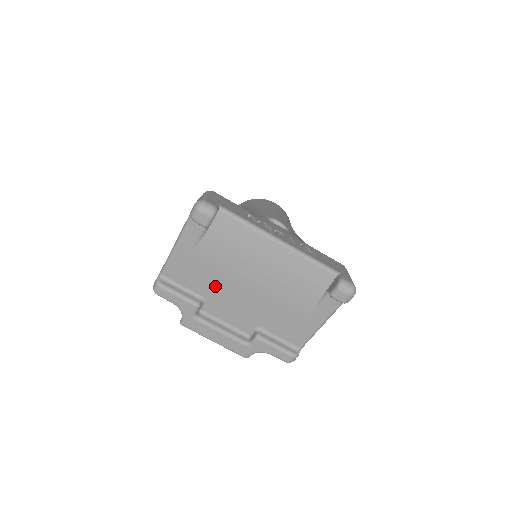
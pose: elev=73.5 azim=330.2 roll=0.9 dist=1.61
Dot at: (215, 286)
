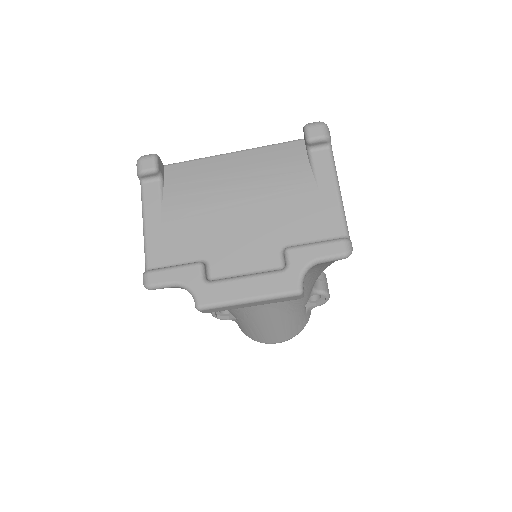
Dot at: (206, 236)
